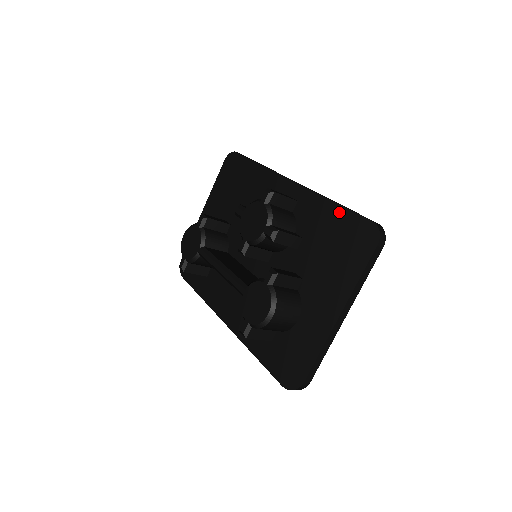
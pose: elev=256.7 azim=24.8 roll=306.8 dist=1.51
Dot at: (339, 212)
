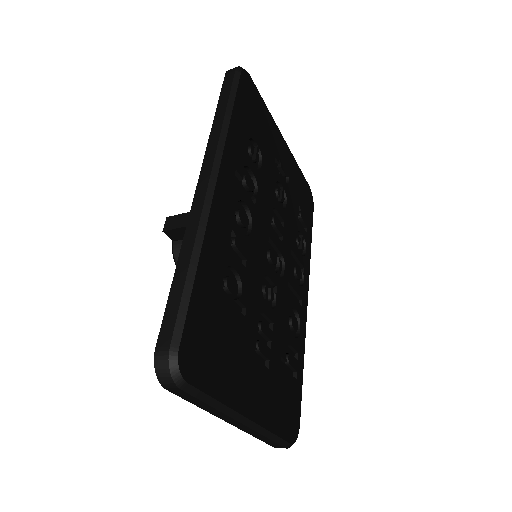
Dot at: occluded
